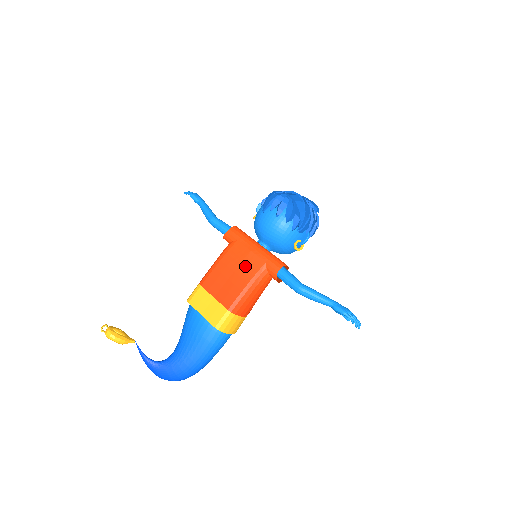
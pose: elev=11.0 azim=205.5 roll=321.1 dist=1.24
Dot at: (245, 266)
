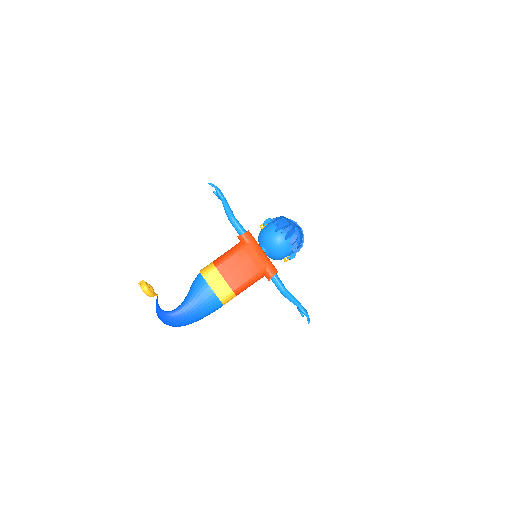
Dot at: (252, 265)
